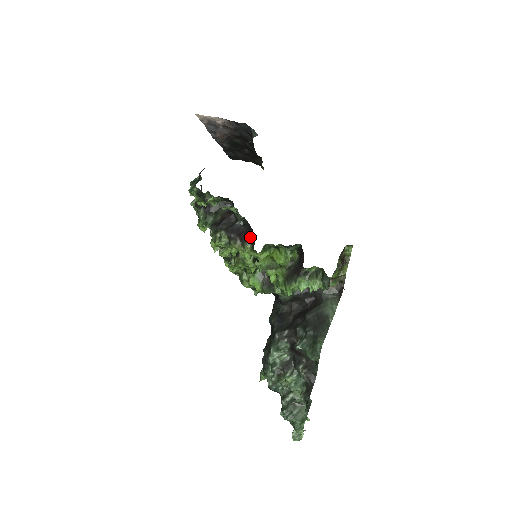
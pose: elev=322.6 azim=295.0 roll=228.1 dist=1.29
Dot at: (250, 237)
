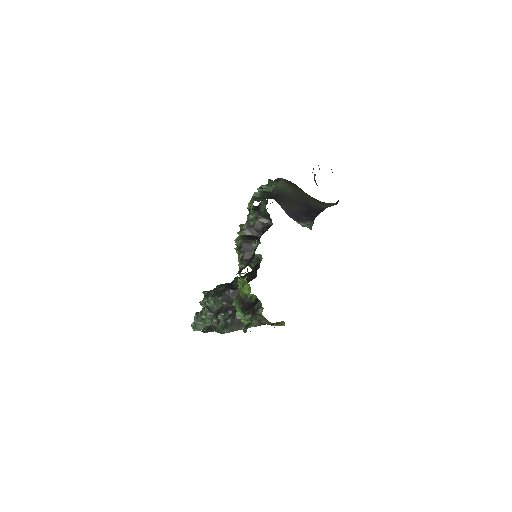
Dot at: (246, 264)
